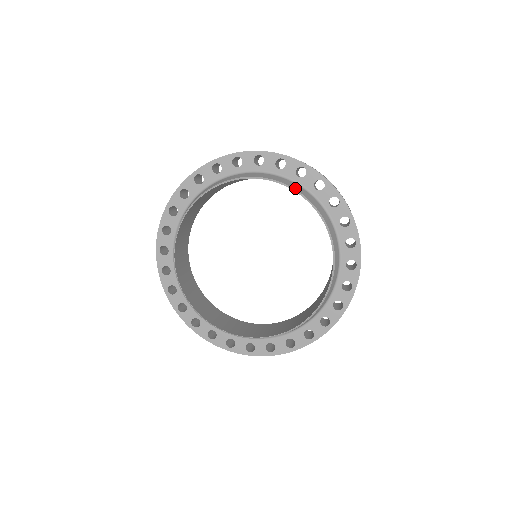
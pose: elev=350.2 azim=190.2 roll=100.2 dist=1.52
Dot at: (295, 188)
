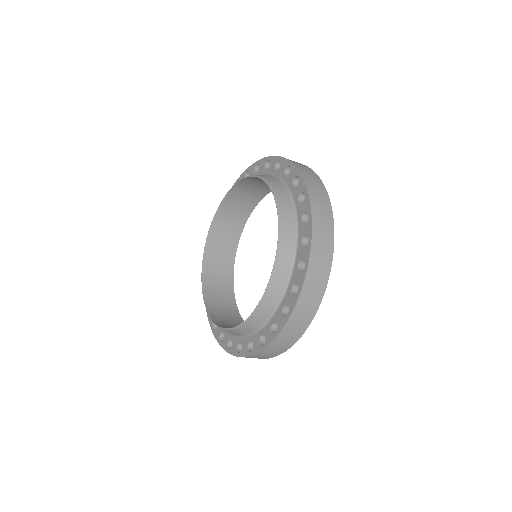
Dot at: (271, 183)
